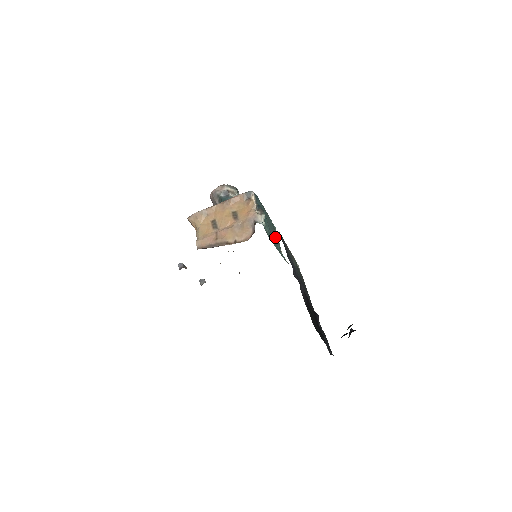
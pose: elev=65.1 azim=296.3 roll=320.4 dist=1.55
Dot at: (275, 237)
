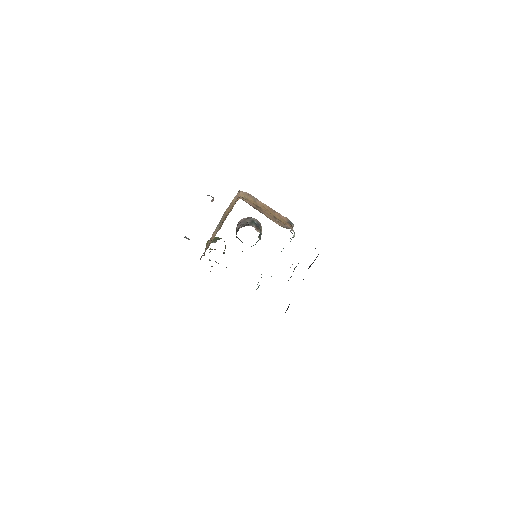
Dot at: occluded
